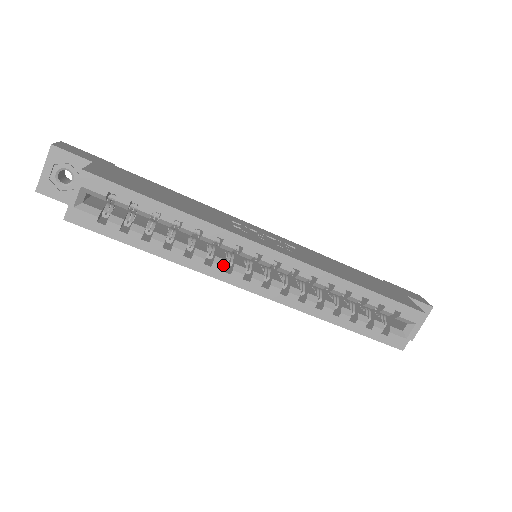
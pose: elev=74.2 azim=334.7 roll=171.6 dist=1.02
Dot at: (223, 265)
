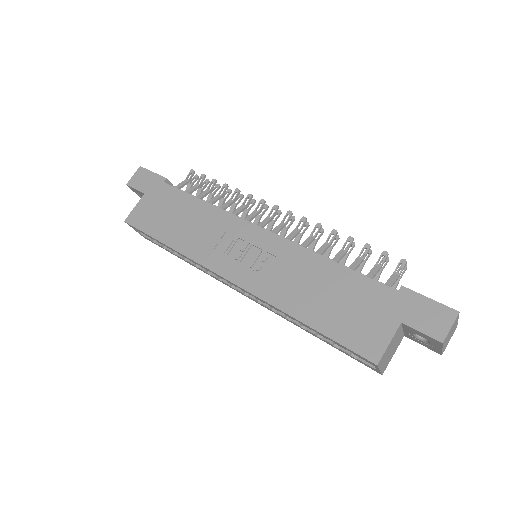
Dot at: (216, 276)
